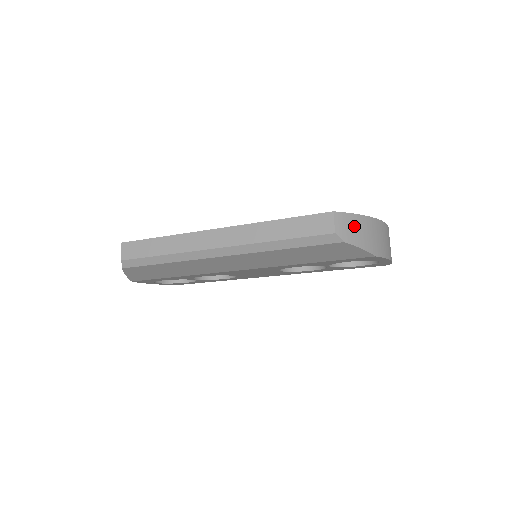
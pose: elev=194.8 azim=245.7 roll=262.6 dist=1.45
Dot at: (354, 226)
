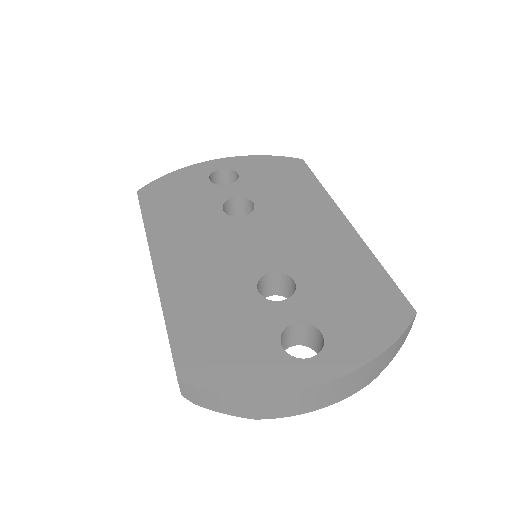
Dot at: (211, 398)
